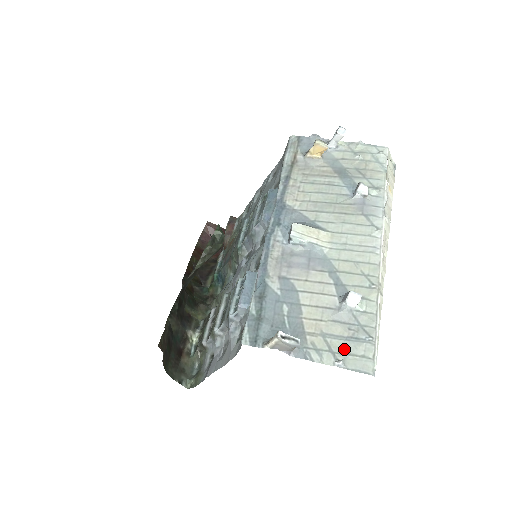
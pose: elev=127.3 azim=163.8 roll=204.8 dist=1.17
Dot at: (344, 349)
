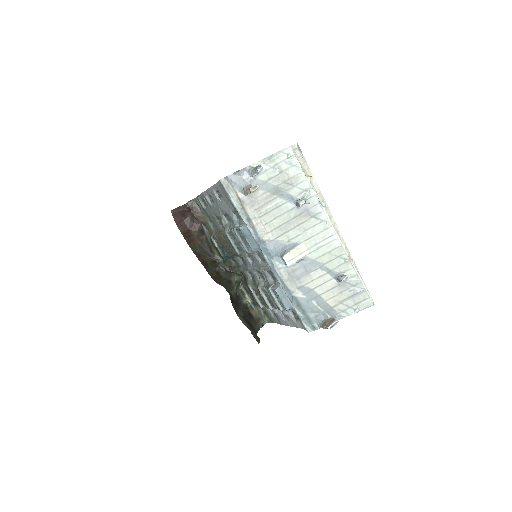
Dot at: (354, 302)
